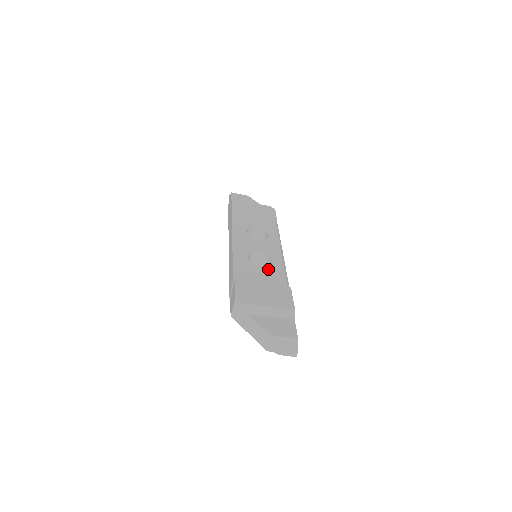
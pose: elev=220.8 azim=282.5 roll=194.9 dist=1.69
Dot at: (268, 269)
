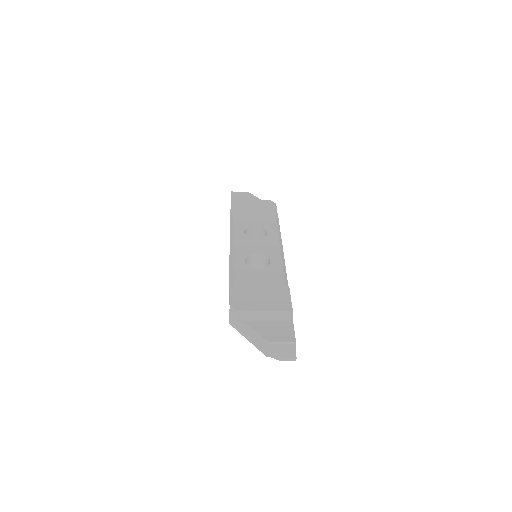
Dot at: (265, 269)
